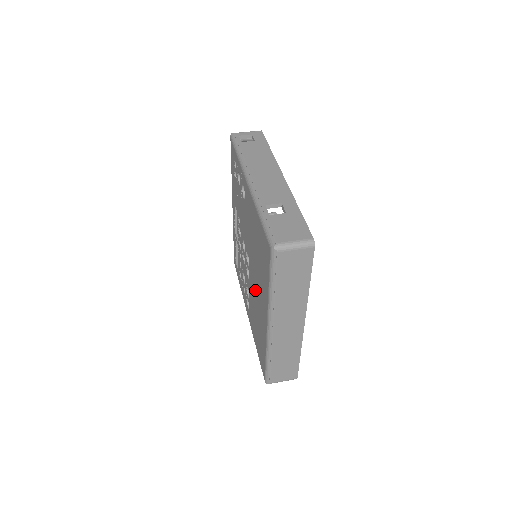
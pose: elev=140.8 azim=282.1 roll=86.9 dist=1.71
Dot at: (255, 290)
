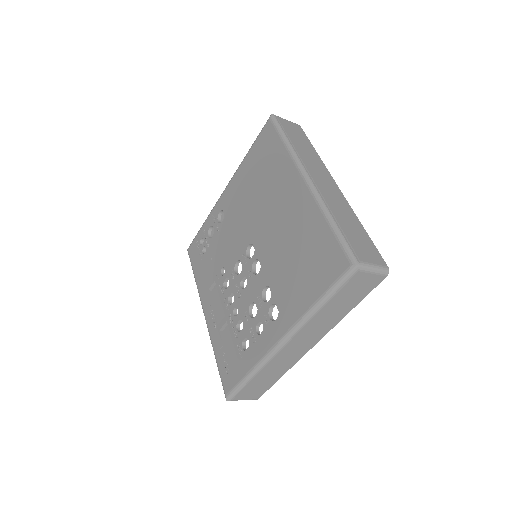
Dot at: (273, 228)
